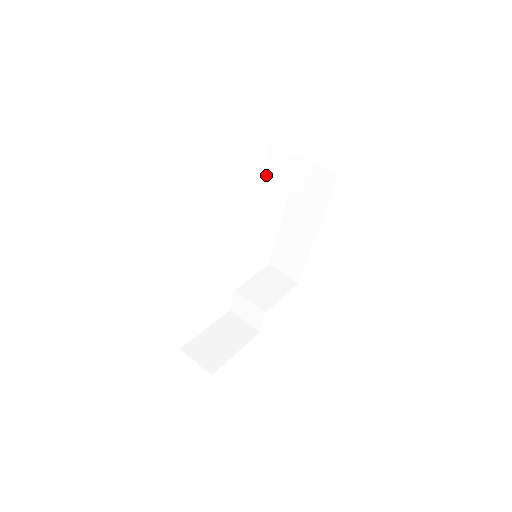
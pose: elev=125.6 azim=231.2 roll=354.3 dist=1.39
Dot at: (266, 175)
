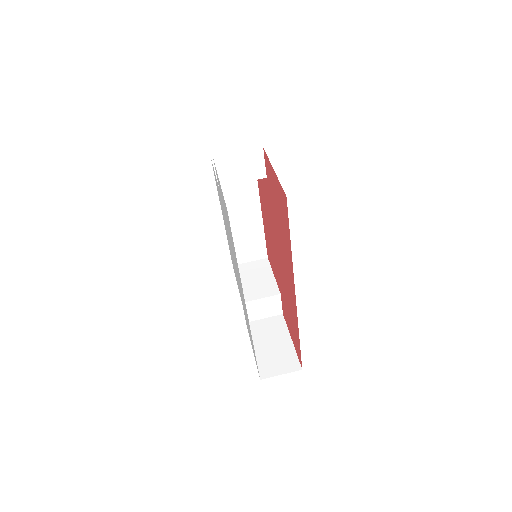
Dot at: (223, 186)
